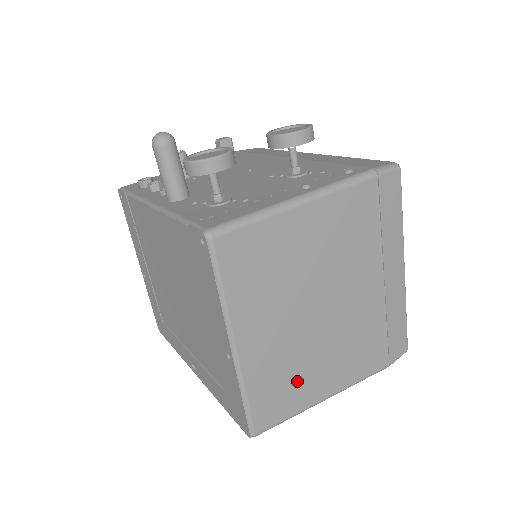
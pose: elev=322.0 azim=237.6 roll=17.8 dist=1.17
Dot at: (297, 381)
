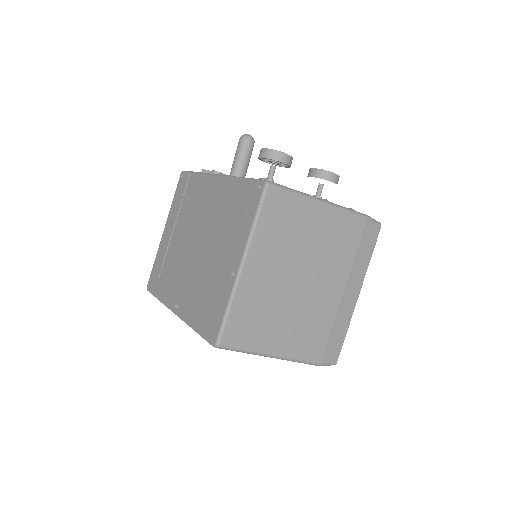
Dot at: (263, 324)
